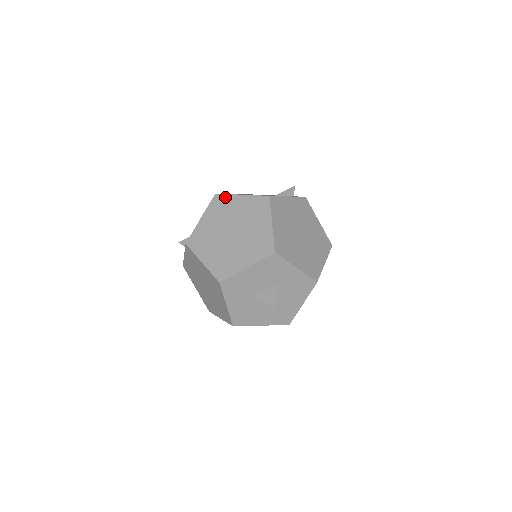
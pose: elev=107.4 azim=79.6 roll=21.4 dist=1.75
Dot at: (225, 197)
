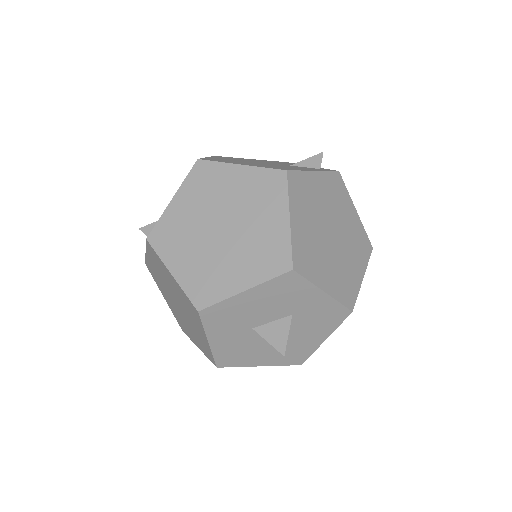
Dot at: (213, 166)
